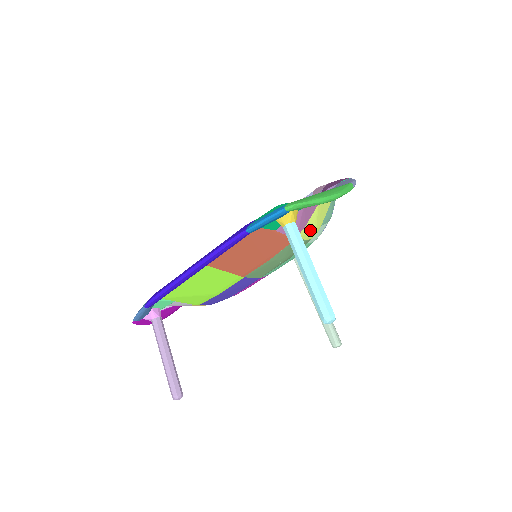
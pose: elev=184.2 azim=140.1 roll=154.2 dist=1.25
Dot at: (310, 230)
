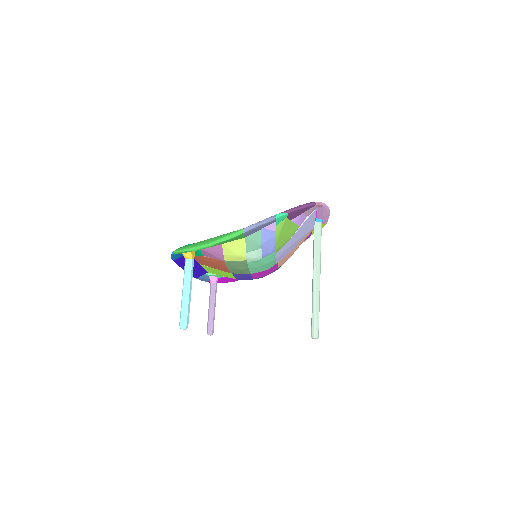
Dot at: (233, 256)
